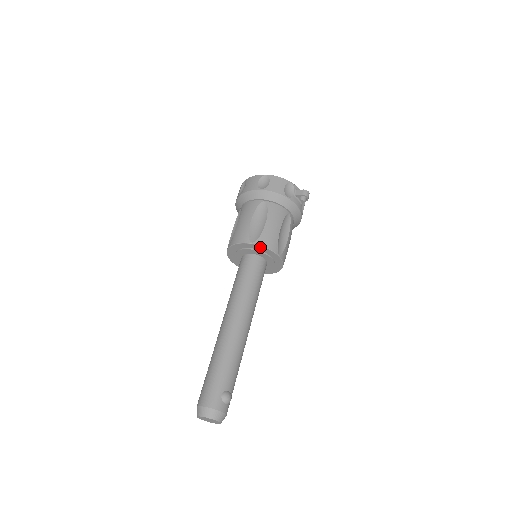
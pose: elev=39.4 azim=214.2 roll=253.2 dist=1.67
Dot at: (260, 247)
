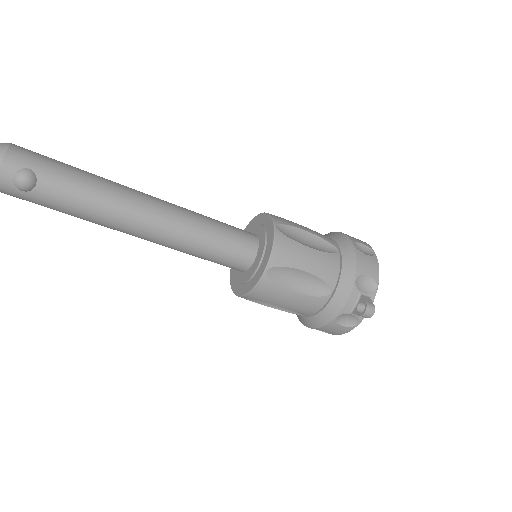
Dot at: (272, 238)
